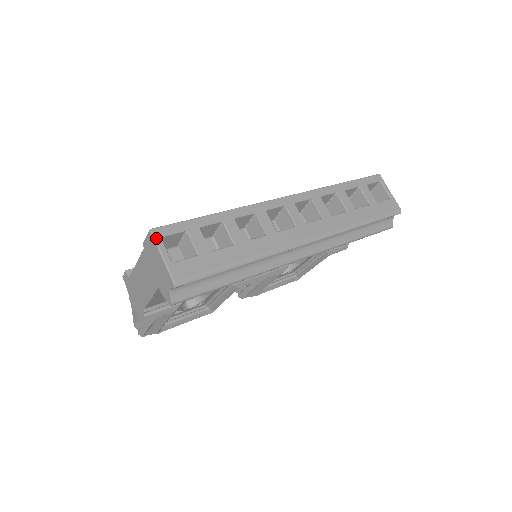
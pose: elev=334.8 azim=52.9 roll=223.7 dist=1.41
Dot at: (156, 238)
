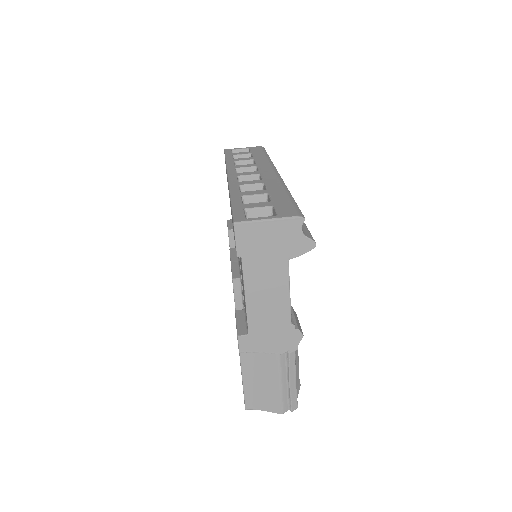
Dot at: (246, 220)
